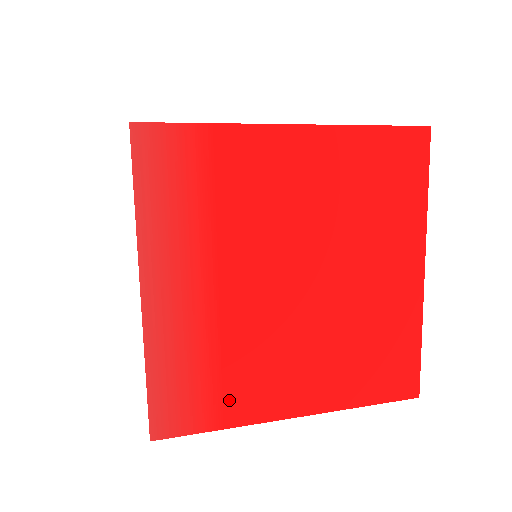
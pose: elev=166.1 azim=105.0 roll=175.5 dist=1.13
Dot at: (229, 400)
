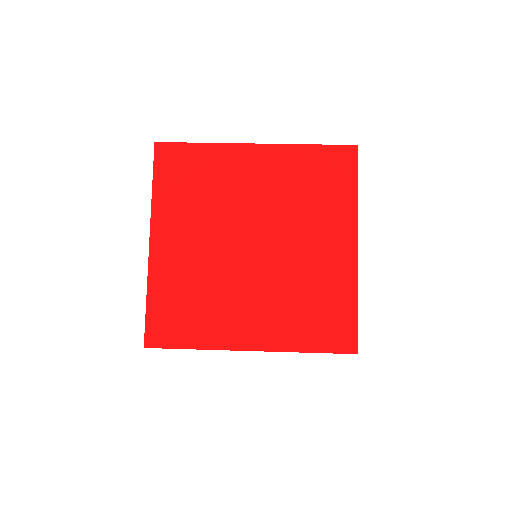
Dot at: occluded
